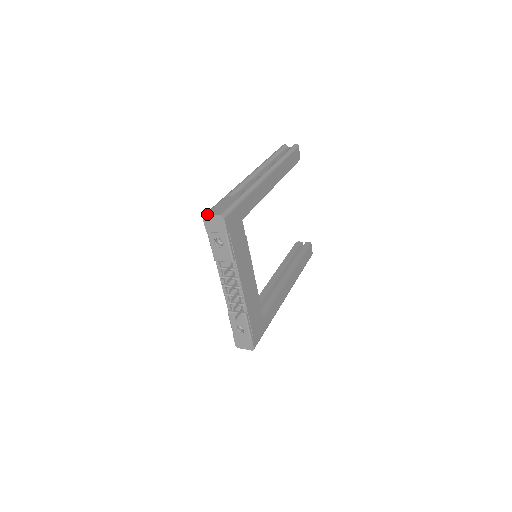
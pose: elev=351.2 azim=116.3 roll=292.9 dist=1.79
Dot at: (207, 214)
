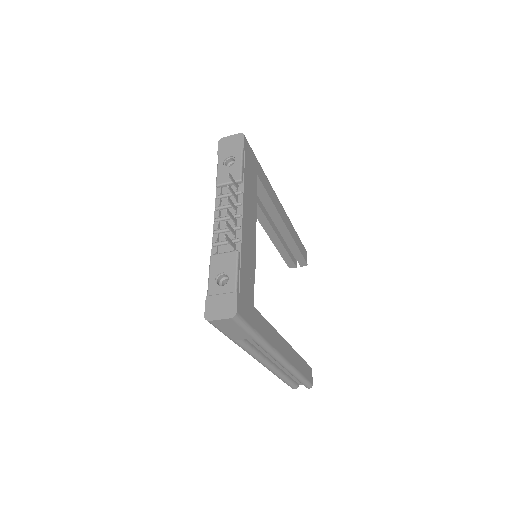
Dot at: (225, 137)
